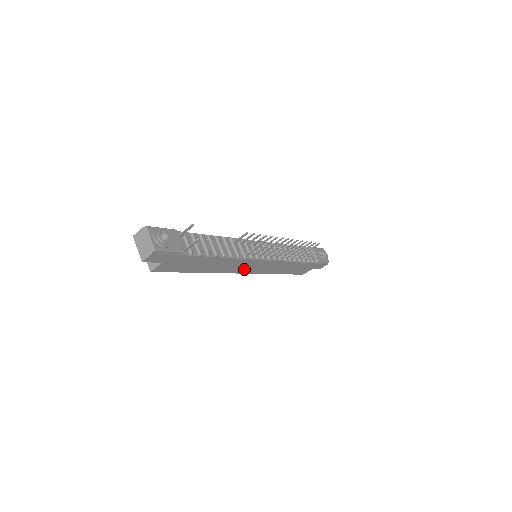
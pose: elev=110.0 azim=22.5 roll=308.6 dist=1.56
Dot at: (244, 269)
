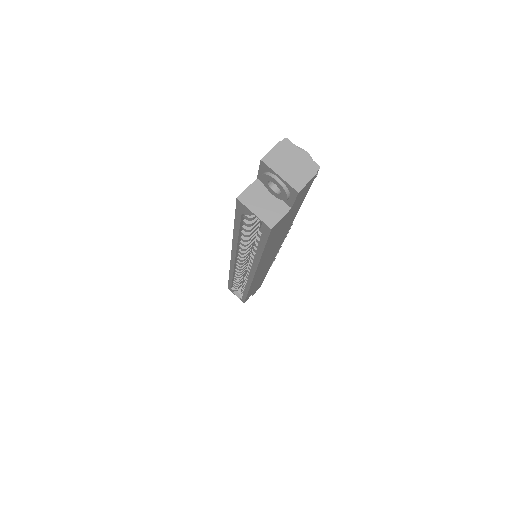
Dot at: (261, 269)
